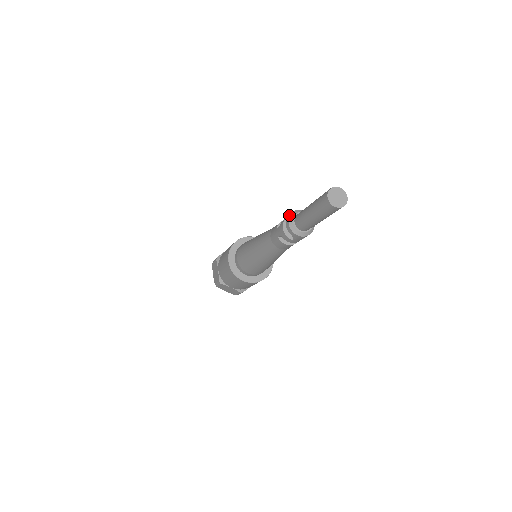
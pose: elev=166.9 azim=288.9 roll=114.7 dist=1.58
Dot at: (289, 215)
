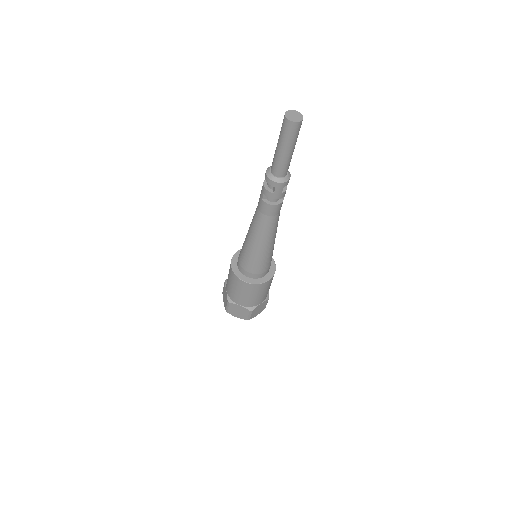
Dot at: (266, 170)
